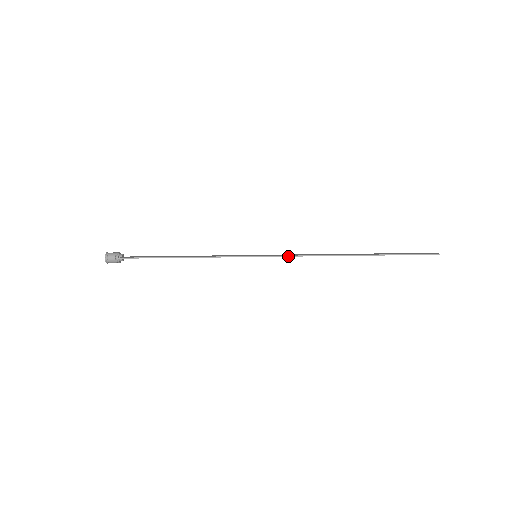
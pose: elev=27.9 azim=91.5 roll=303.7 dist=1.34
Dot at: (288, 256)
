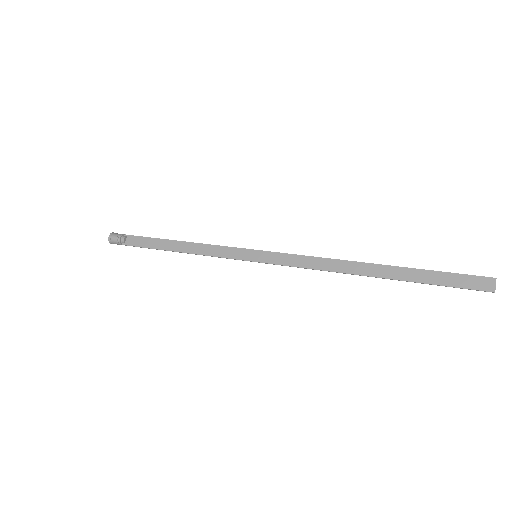
Dot at: occluded
